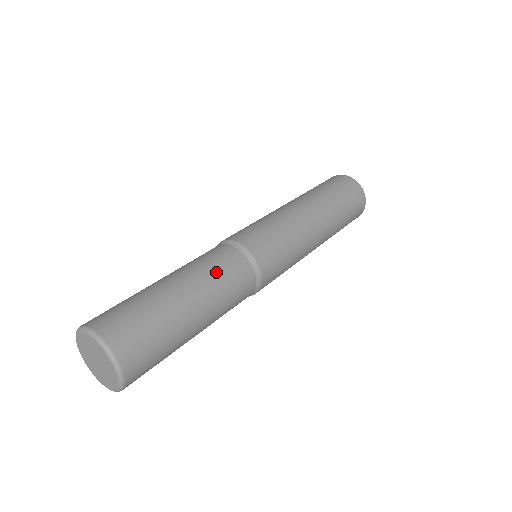
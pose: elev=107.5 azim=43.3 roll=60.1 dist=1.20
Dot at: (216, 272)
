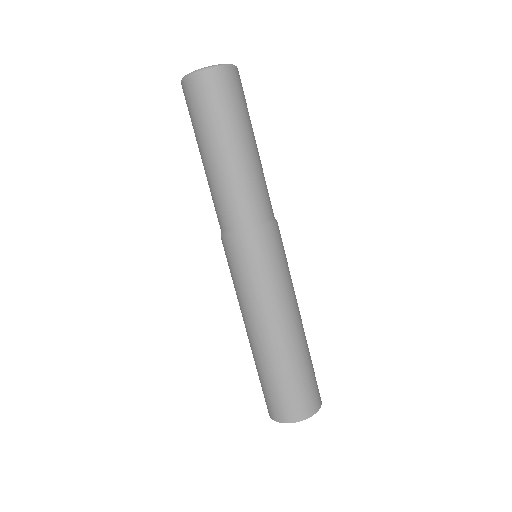
Dot at: occluded
